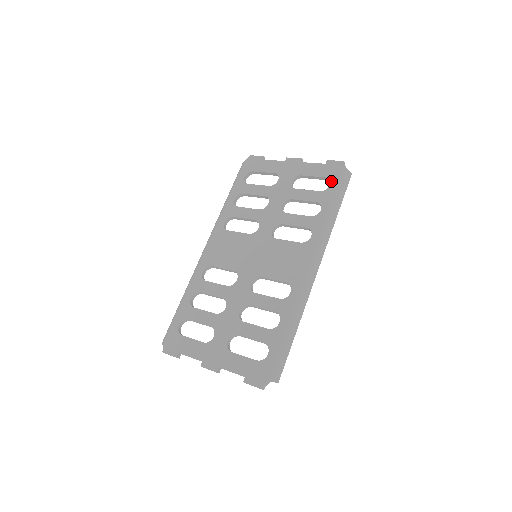
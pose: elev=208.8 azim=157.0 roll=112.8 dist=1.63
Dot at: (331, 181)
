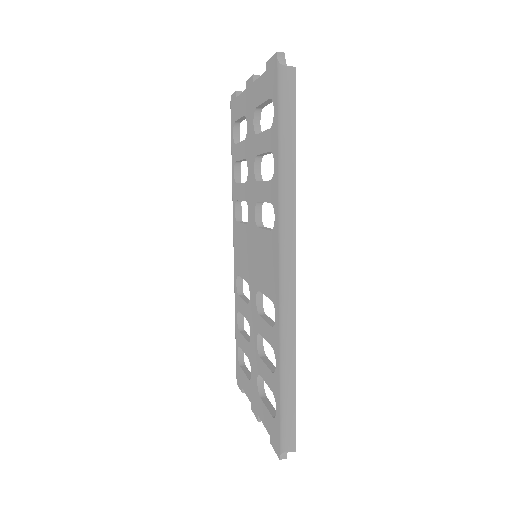
Dot at: (273, 103)
